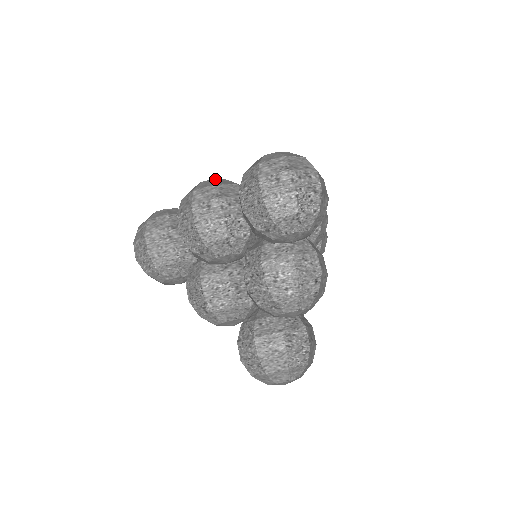
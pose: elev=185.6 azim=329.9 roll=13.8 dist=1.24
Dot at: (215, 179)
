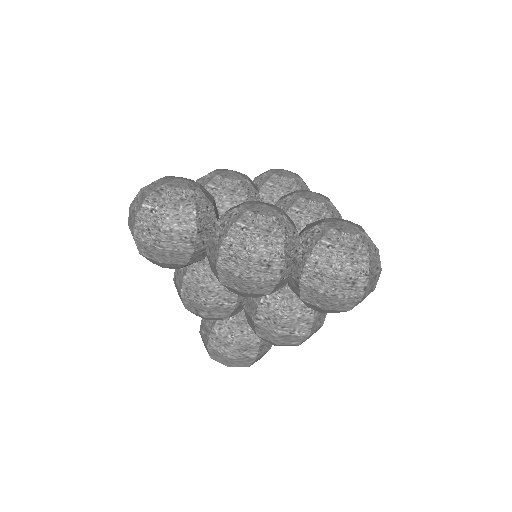
Dot at: (278, 219)
